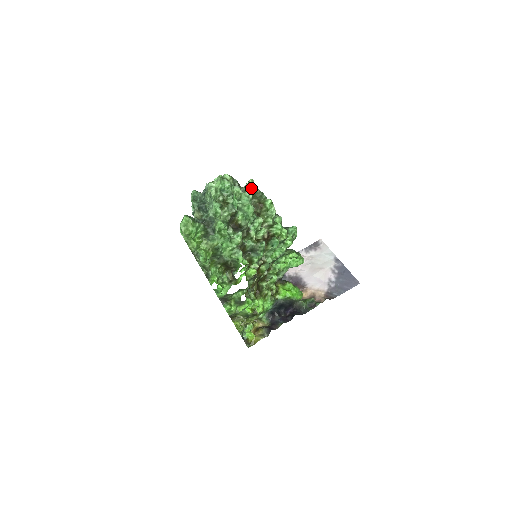
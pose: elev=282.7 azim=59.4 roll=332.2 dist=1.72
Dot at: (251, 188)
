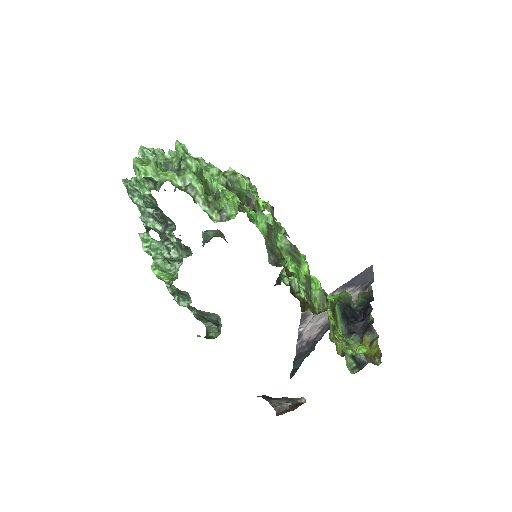
Dot at: occluded
